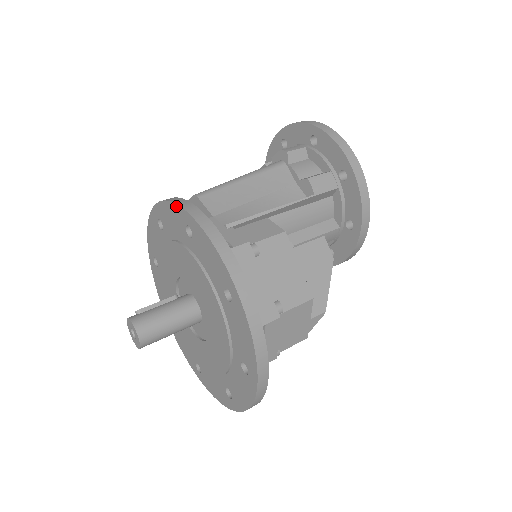
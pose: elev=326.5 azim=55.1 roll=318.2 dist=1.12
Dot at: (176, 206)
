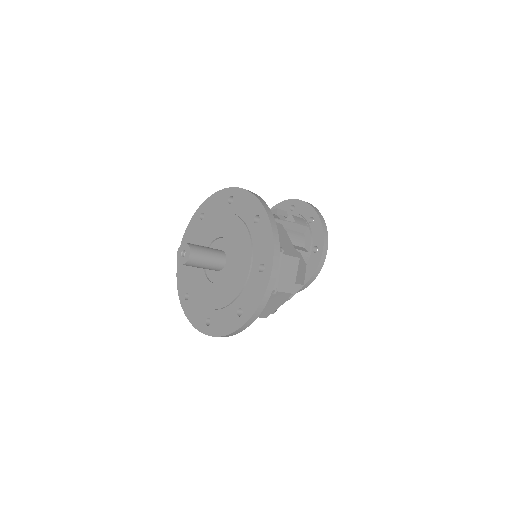
Dot at: (223, 190)
